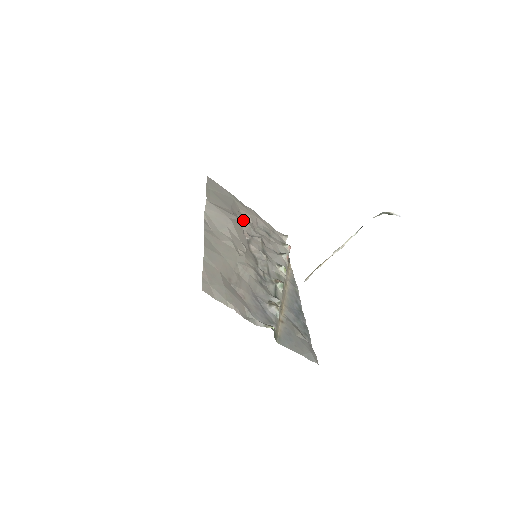
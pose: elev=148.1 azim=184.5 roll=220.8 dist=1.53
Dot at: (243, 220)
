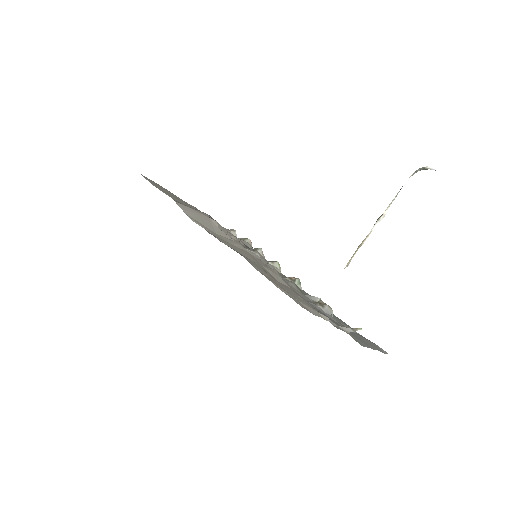
Dot at: occluded
